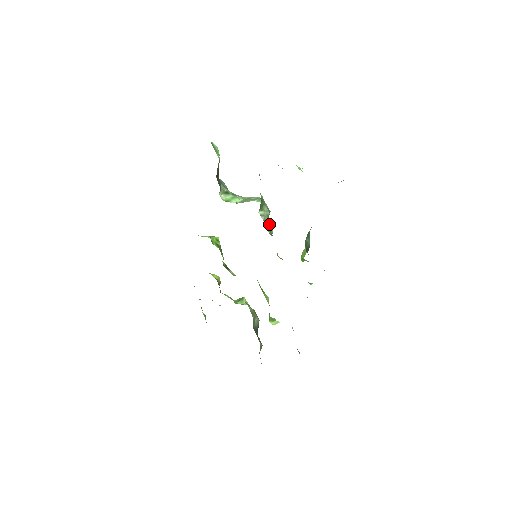
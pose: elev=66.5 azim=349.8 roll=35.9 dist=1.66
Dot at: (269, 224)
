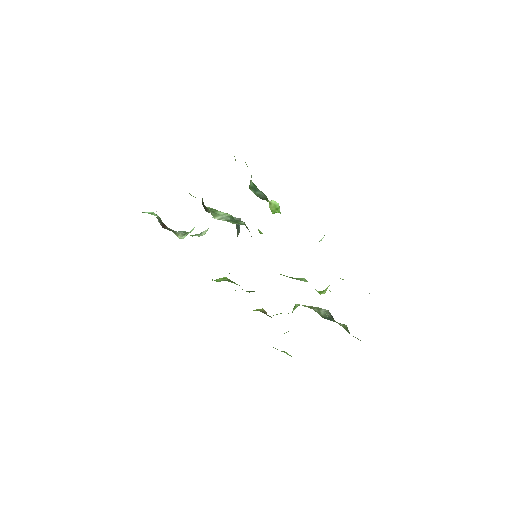
Dot at: (235, 221)
